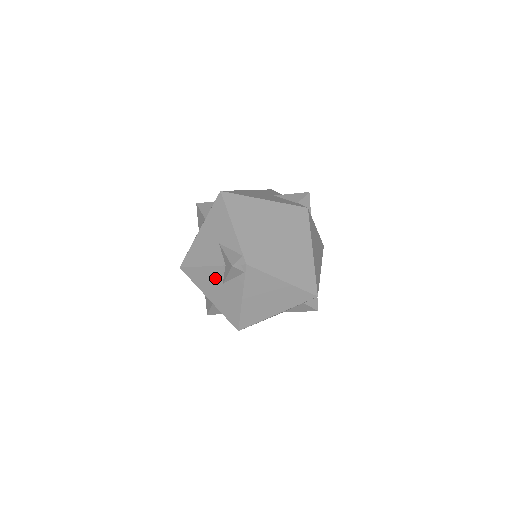
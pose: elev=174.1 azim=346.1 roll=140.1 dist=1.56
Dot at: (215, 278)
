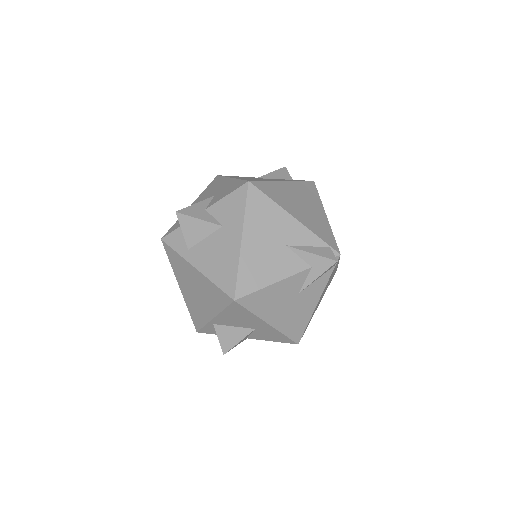
Dot at: (290, 291)
